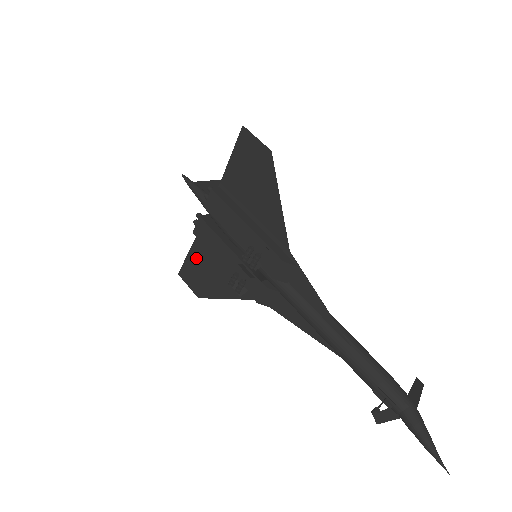
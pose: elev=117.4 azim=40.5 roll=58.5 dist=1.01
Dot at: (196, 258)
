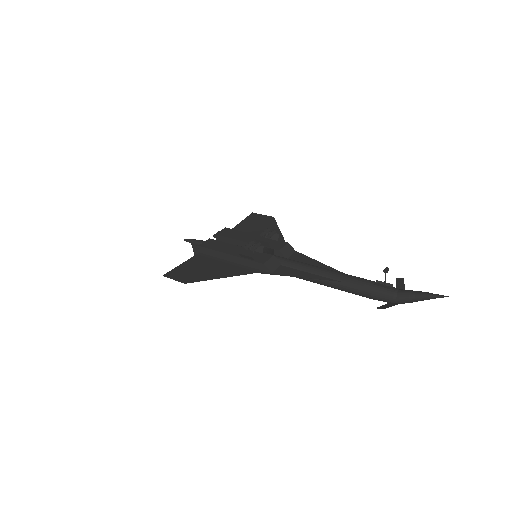
Dot at: (191, 264)
